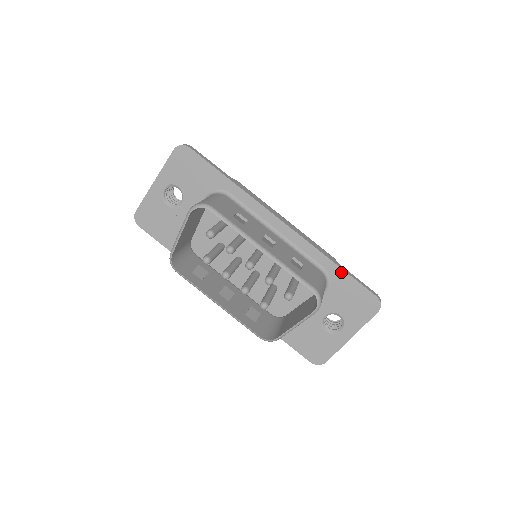
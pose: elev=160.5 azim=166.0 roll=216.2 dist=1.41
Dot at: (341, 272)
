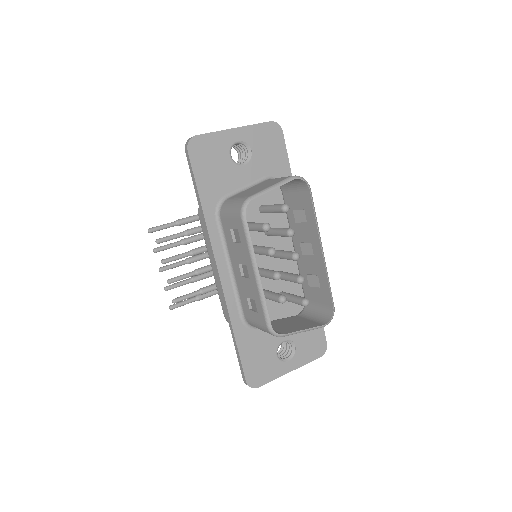
Dot at: occluded
